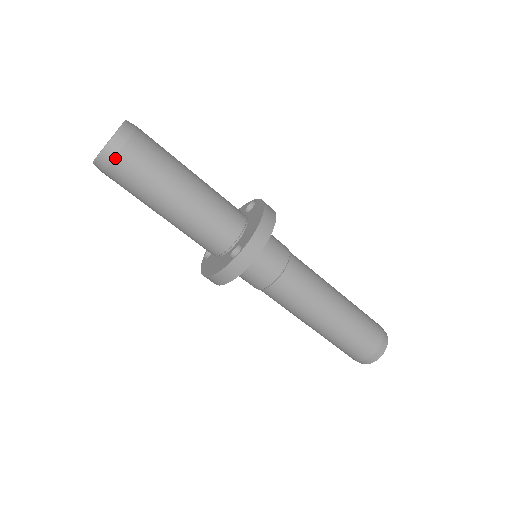
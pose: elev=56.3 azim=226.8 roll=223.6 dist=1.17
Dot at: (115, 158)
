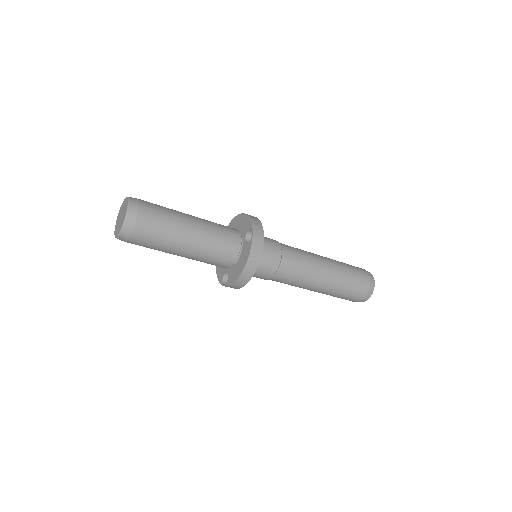
Dot at: occluded
